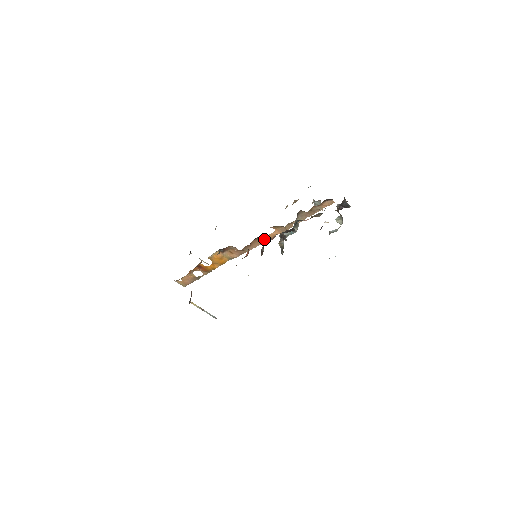
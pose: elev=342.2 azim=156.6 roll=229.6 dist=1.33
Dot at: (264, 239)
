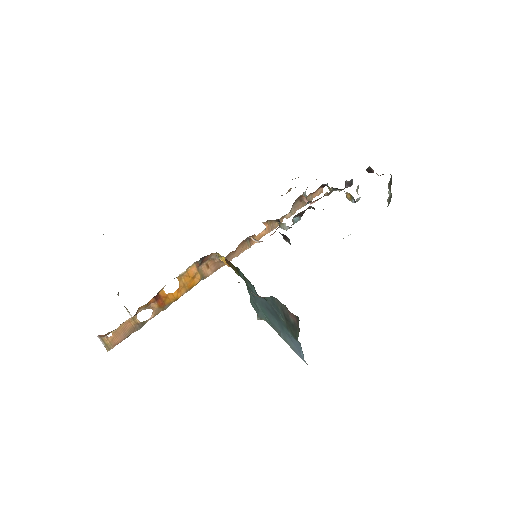
Dot at: (251, 242)
